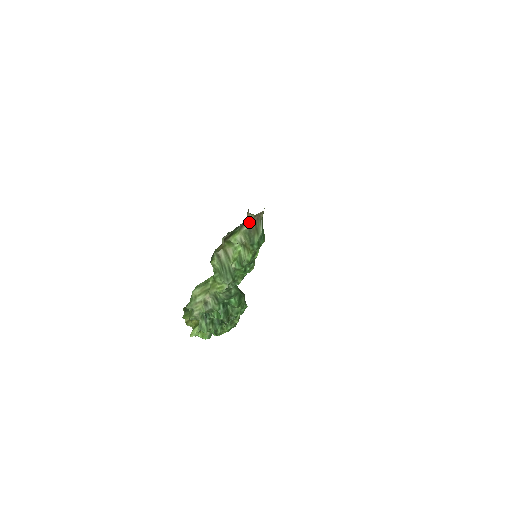
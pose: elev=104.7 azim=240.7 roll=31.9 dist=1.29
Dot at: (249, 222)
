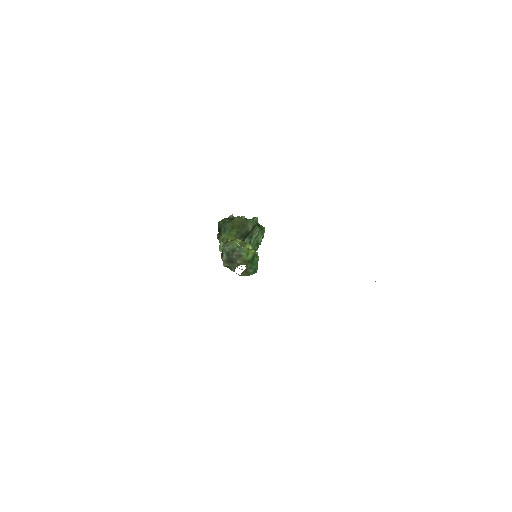
Dot at: (239, 275)
